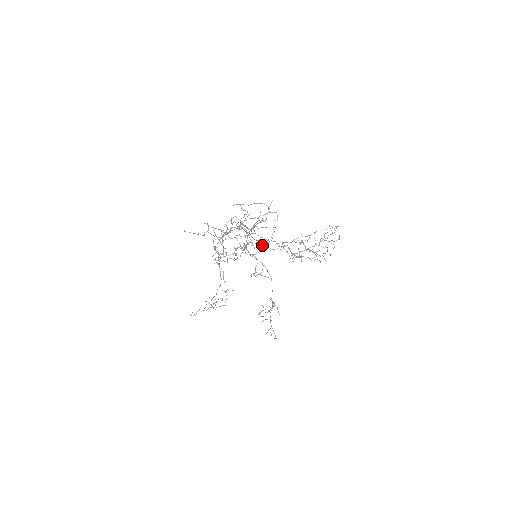
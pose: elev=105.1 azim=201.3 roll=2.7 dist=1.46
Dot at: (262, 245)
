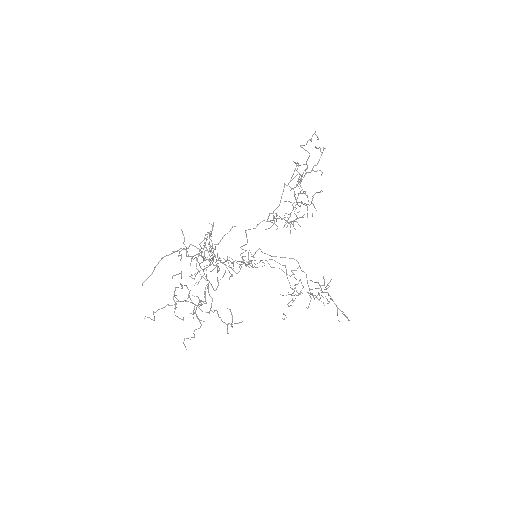
Dot at: (217, 281)
